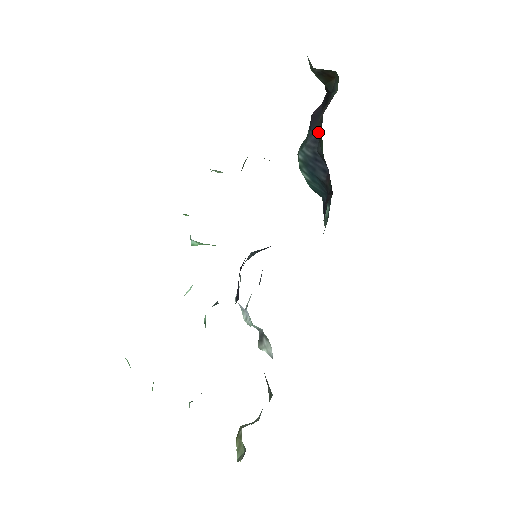
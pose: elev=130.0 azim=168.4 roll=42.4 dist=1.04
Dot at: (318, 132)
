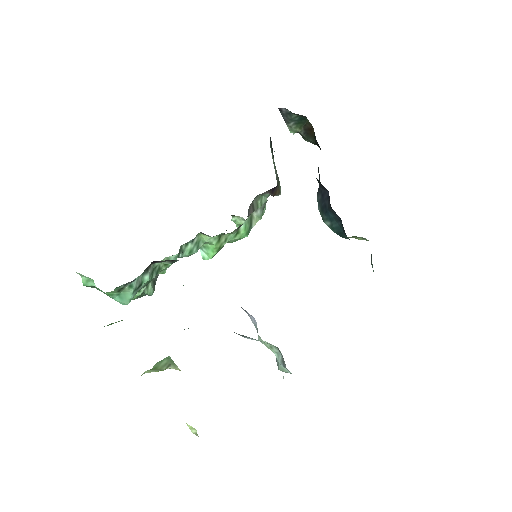
Dot at: (319, 175)
